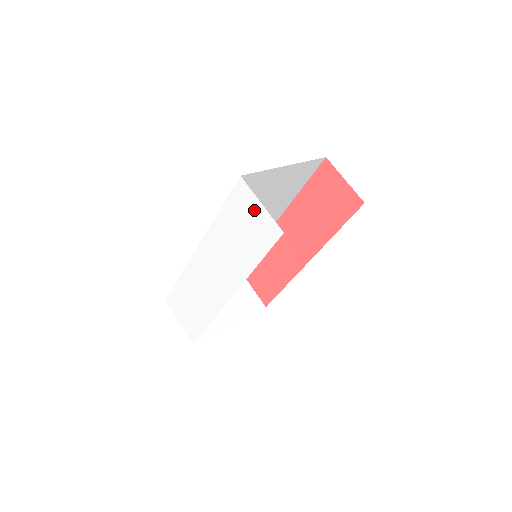
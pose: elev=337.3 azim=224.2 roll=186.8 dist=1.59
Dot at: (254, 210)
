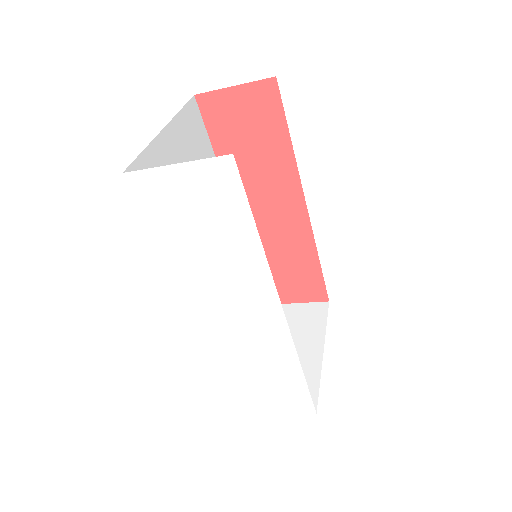
Dot at: (179, 184)
